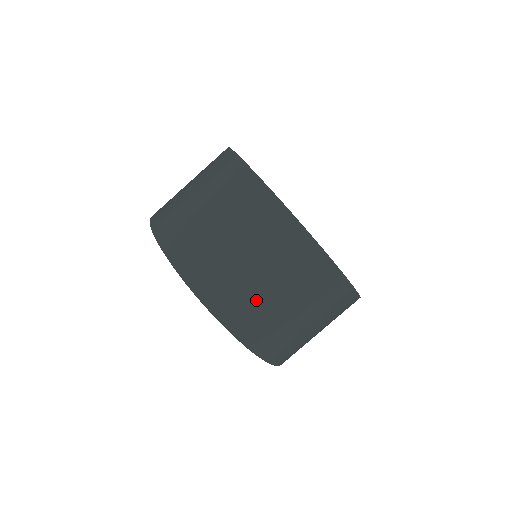
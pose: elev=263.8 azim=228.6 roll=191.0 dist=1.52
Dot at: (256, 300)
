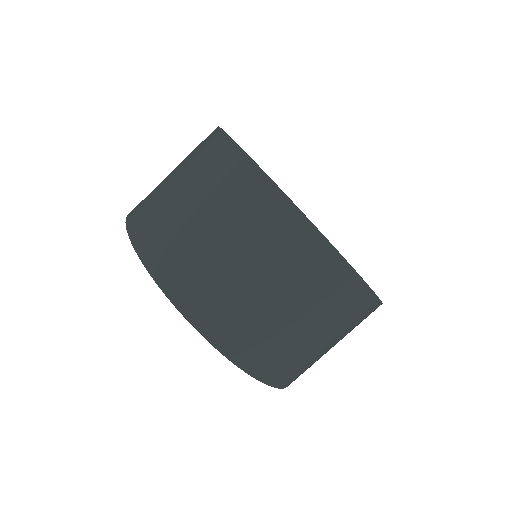
Dot at: (311, 359)
